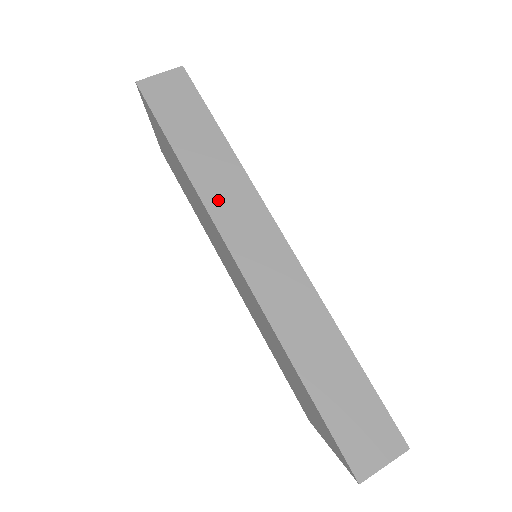
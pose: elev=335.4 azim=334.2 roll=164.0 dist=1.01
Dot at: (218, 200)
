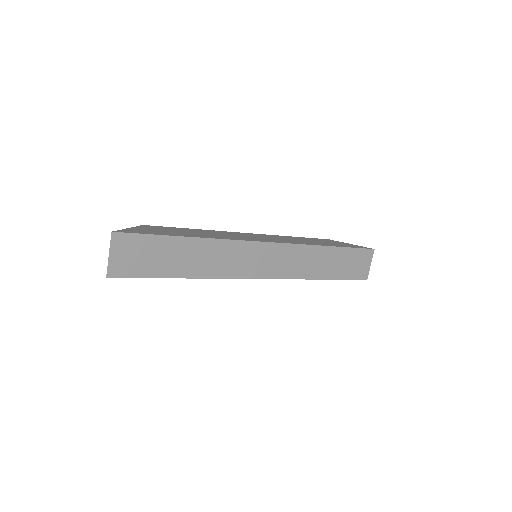
Dot at: (227, 268)
